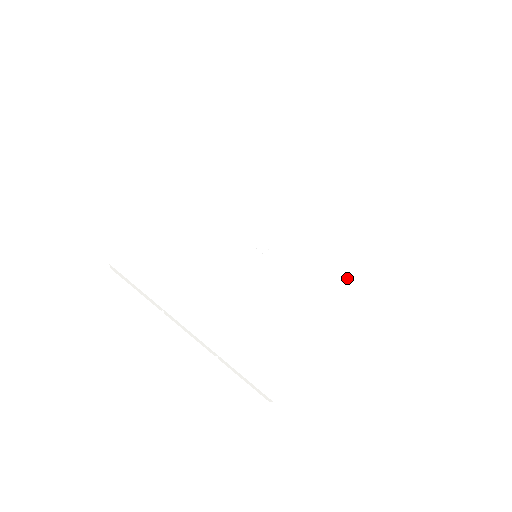
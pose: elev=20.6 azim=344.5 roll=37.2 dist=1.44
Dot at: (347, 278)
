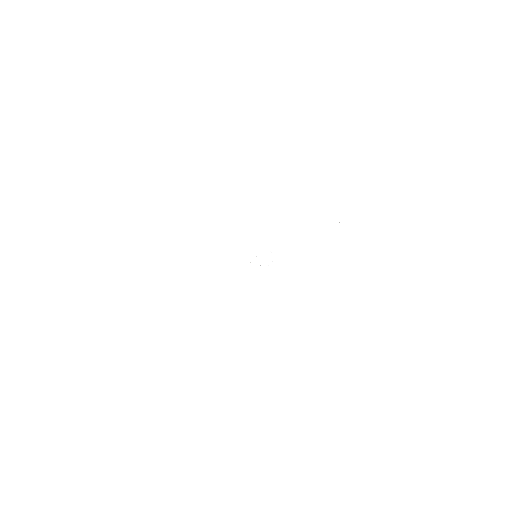
Dot at: (364, 298)
